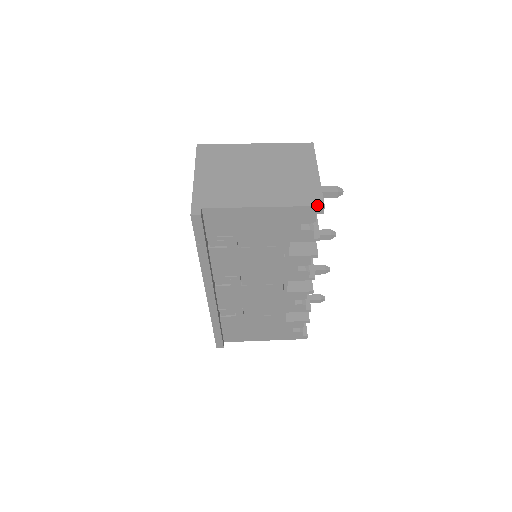
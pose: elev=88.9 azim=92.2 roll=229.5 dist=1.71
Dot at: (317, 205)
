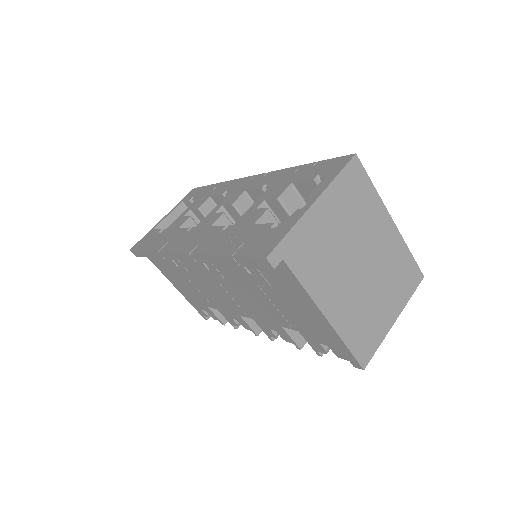
Dot at: (361, 363)
